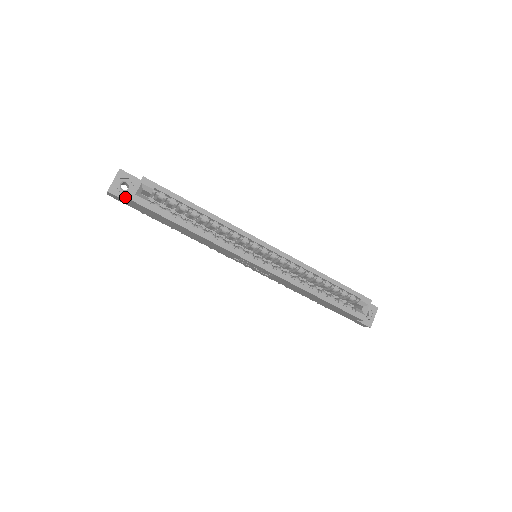
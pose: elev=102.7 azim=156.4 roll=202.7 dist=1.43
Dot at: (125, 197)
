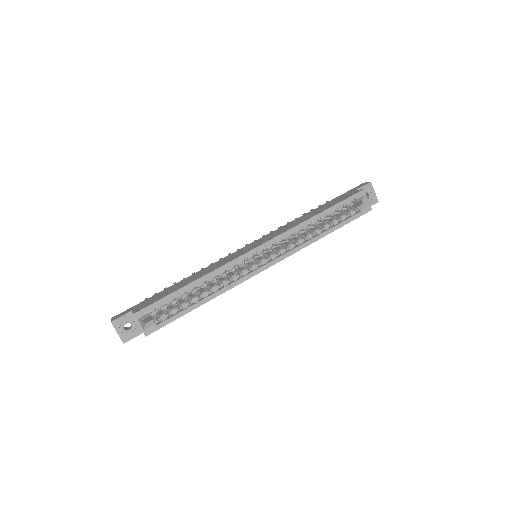
Dot at: (137, 333)
